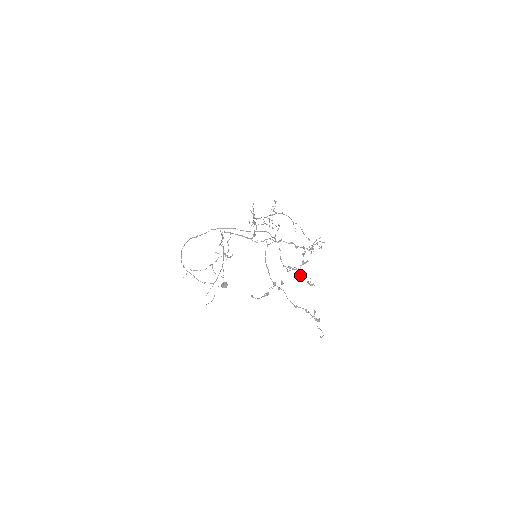
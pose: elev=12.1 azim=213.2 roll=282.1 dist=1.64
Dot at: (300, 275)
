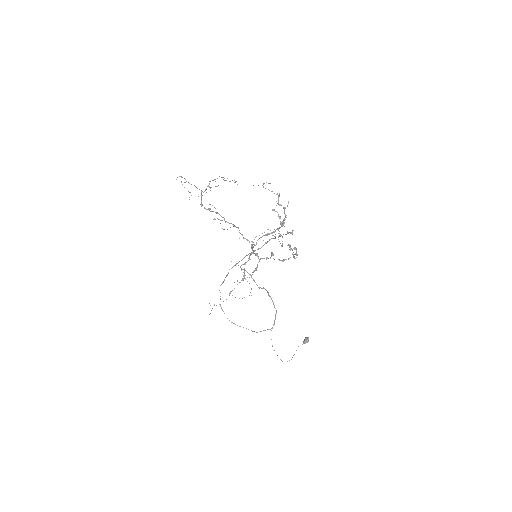
Dot at: occluded
